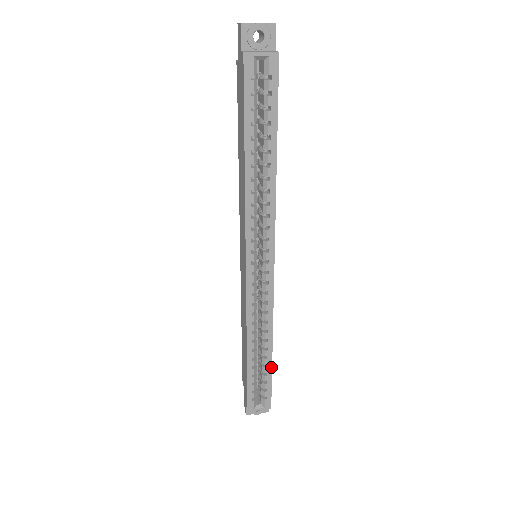
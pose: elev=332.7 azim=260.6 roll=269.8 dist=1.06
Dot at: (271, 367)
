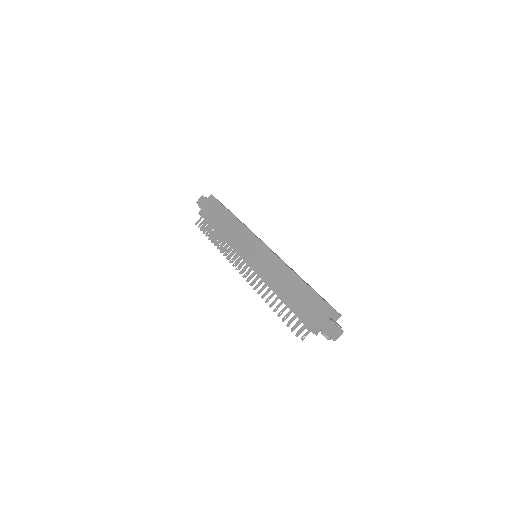
Dot at: occluded
